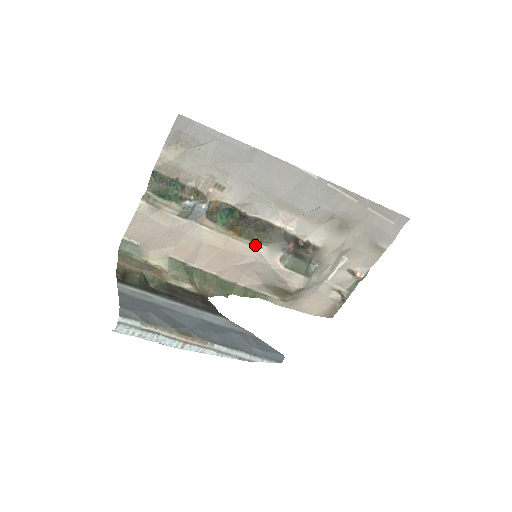
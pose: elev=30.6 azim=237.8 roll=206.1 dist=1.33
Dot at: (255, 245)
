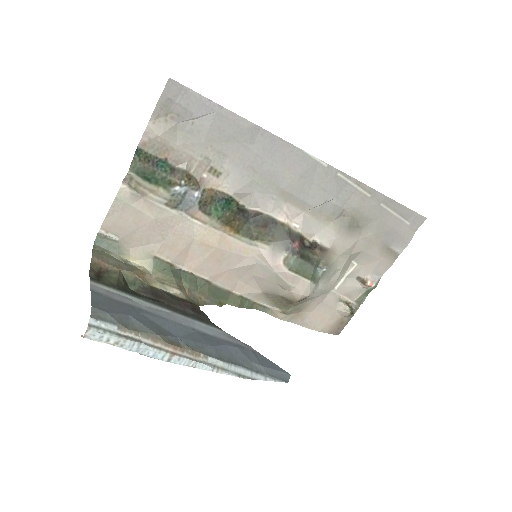
Dot at: (255, 244)
